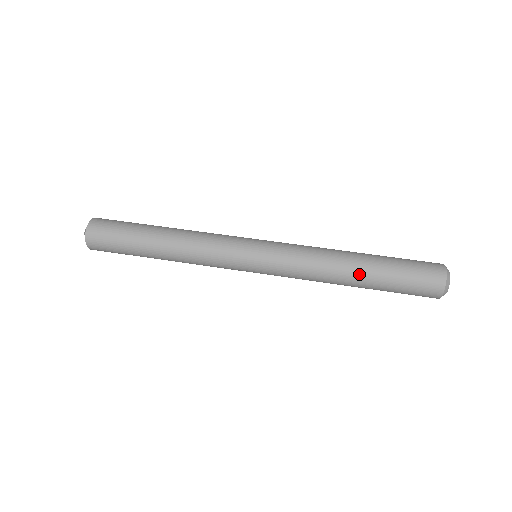
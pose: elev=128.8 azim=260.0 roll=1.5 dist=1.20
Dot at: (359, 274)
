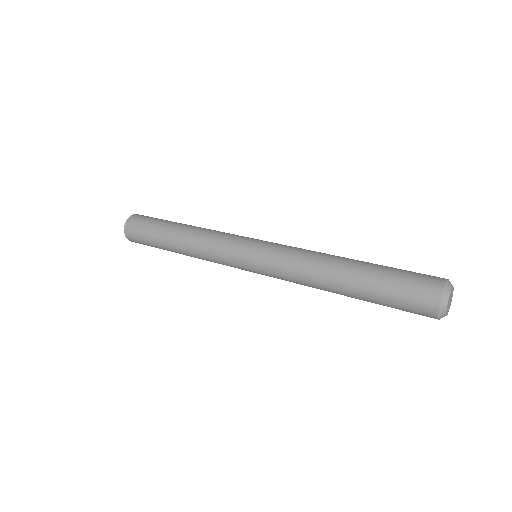
Dot at: (344, 282)
